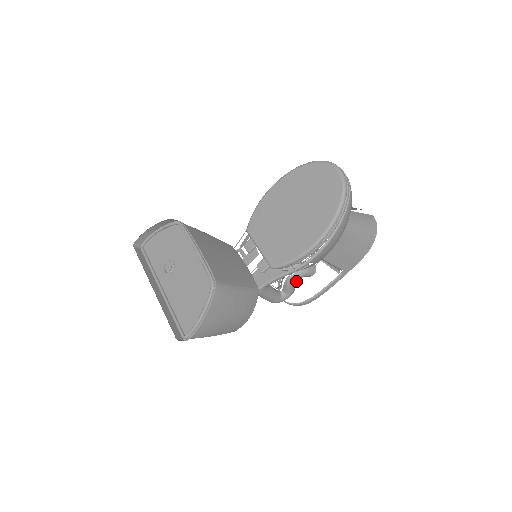
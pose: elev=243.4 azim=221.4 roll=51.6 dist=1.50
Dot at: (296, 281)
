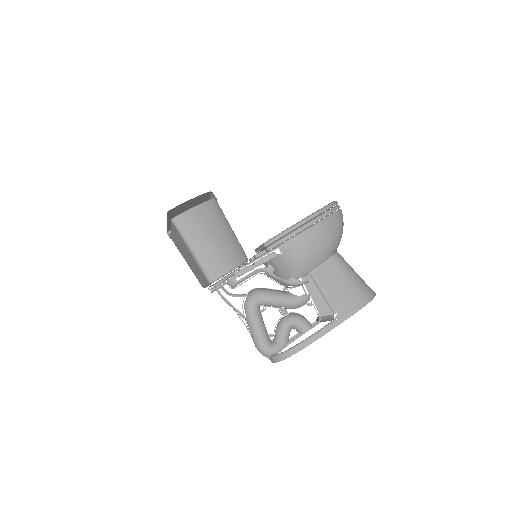
Dot at: (289, 324)
